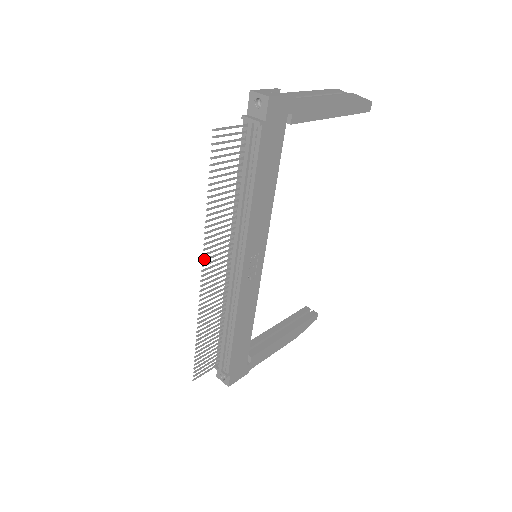
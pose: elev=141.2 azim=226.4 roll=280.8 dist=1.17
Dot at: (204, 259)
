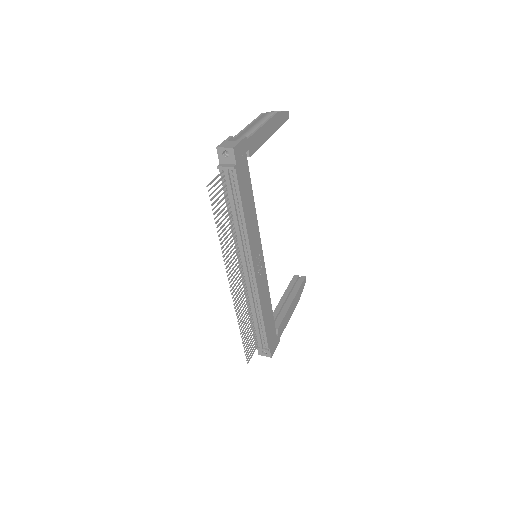
Dot at: (228, 275)
